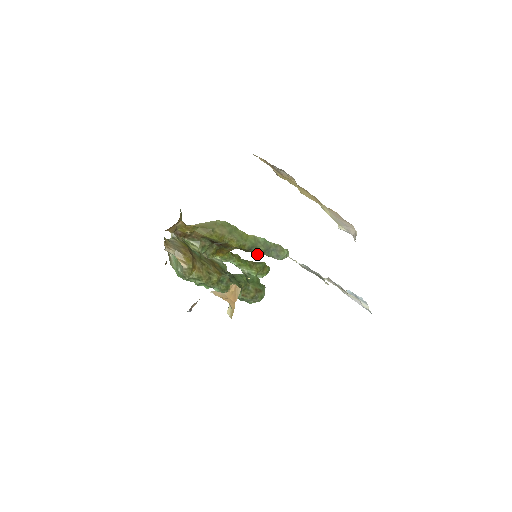
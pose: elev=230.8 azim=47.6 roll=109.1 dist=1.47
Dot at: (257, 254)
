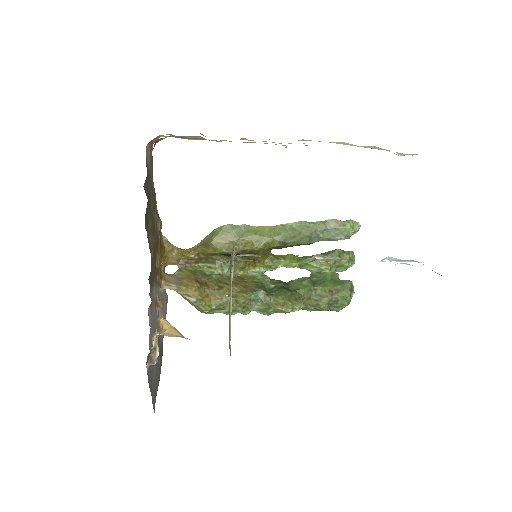
Dot at: occluded
